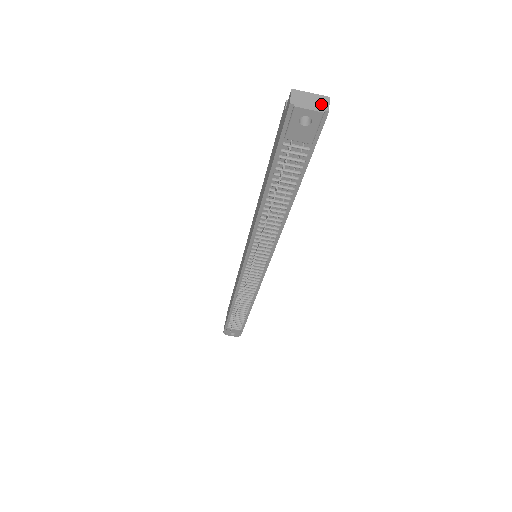
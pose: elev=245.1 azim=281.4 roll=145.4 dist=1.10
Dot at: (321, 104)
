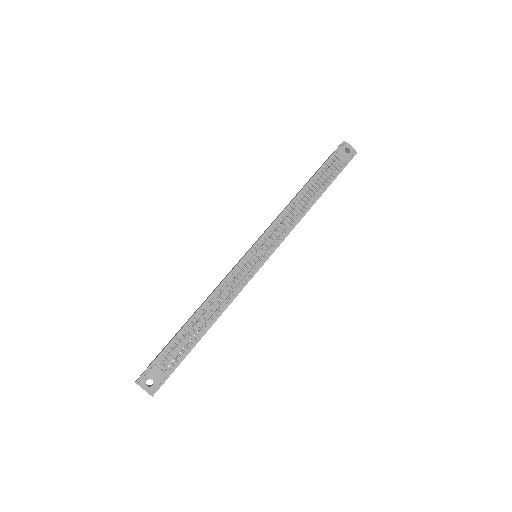
Dot at: occluded
